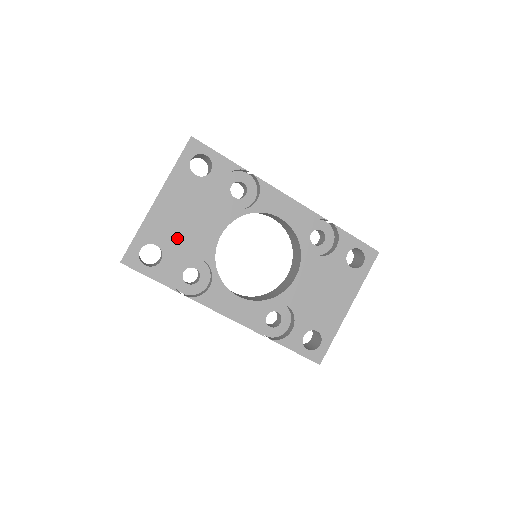
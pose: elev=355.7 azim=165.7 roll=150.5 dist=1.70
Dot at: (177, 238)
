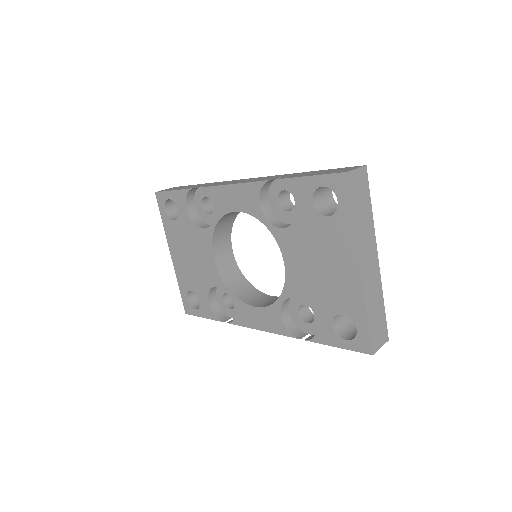
Dot at: (196, 278)
